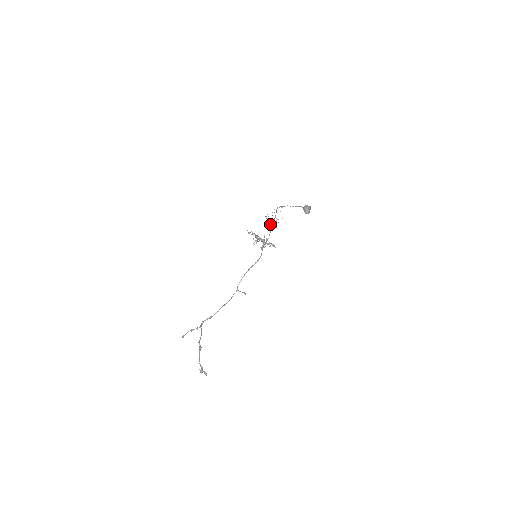
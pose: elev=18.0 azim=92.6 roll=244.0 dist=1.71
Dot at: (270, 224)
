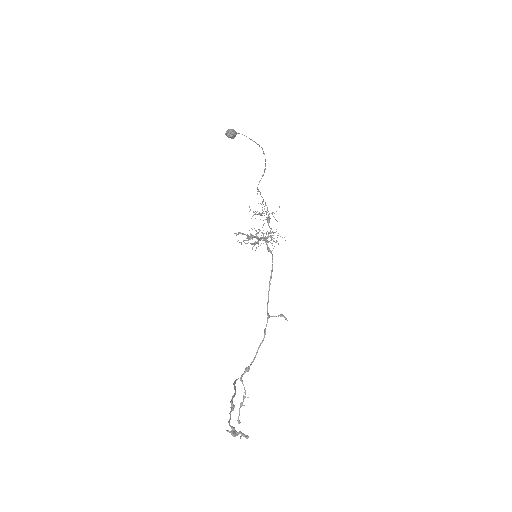
Dot at: (267, 222)
